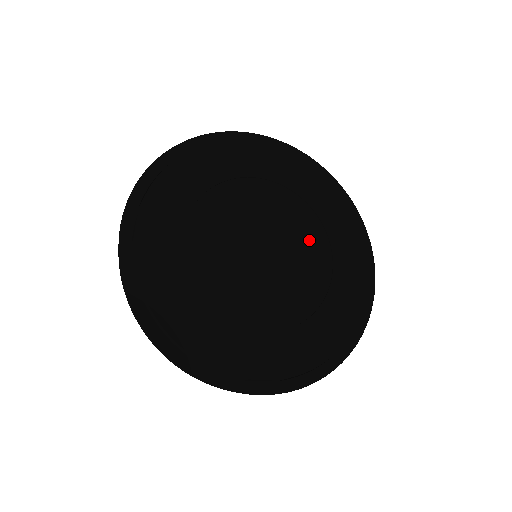
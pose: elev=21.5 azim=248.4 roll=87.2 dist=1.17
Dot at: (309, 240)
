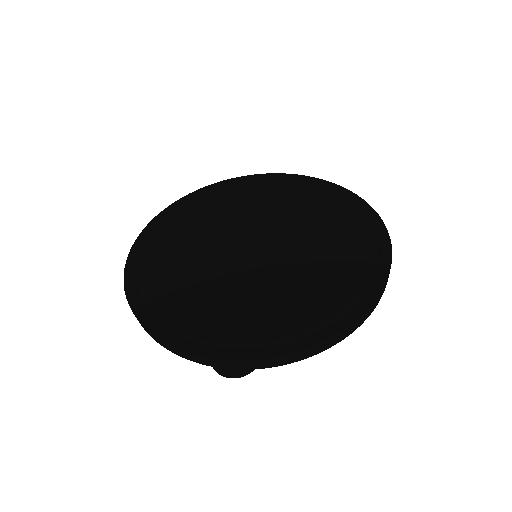
Dot at: (308, 233)
